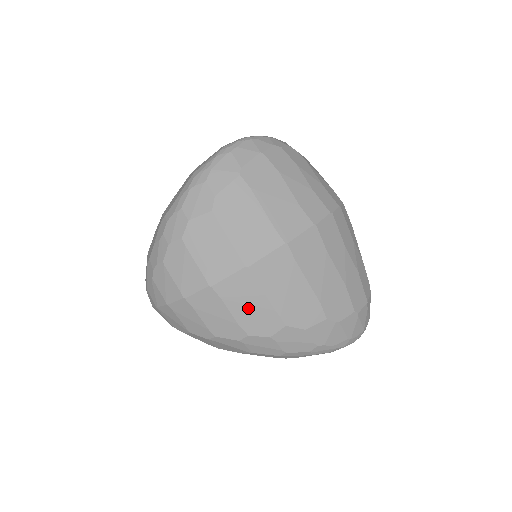
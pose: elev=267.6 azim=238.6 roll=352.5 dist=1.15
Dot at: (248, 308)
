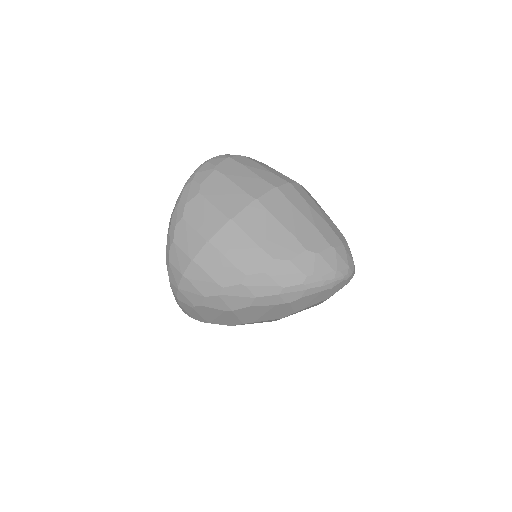
Dot at: (240, 252)
